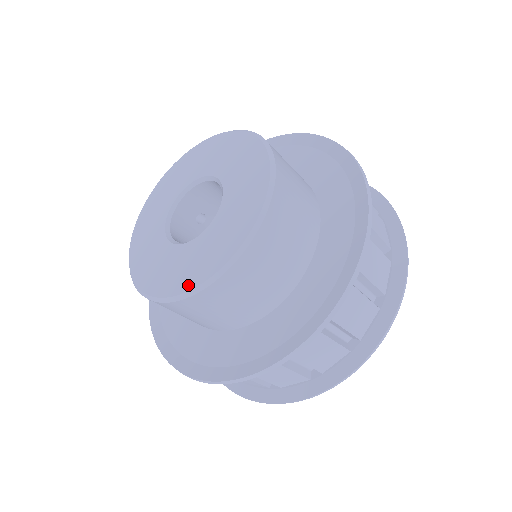
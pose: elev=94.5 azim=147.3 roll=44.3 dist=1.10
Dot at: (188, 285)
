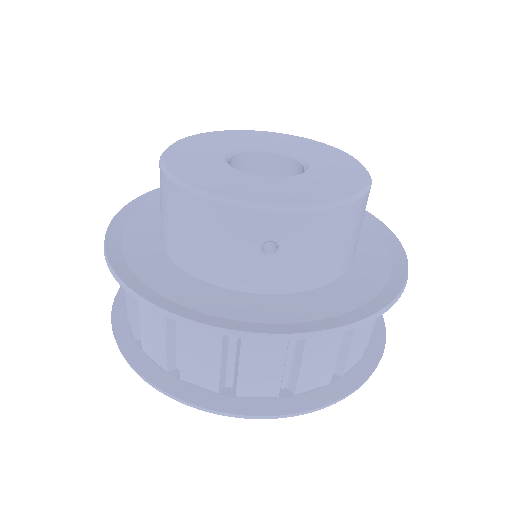
Dot at: (347, 192)
